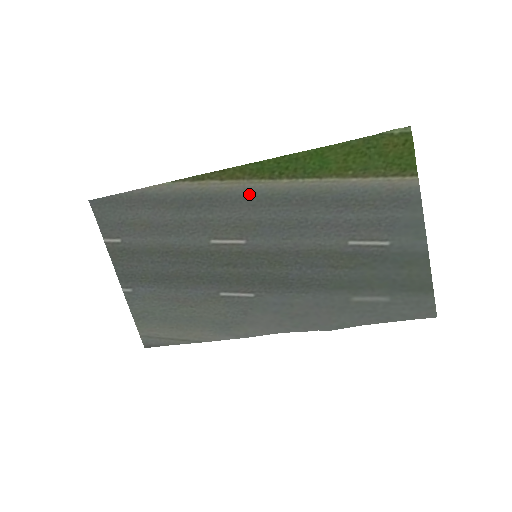
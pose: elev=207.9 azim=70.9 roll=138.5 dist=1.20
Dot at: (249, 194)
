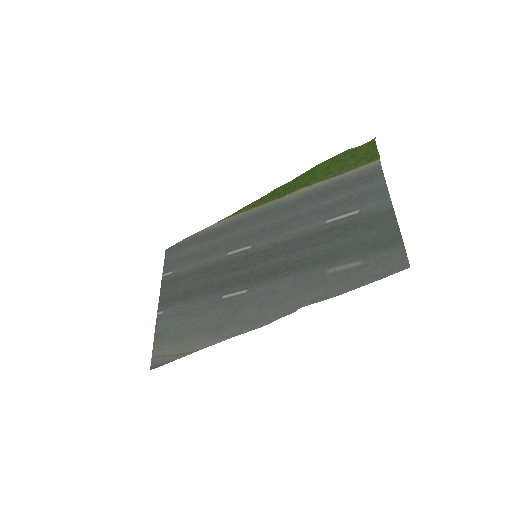
Dot at: (261, 211)
